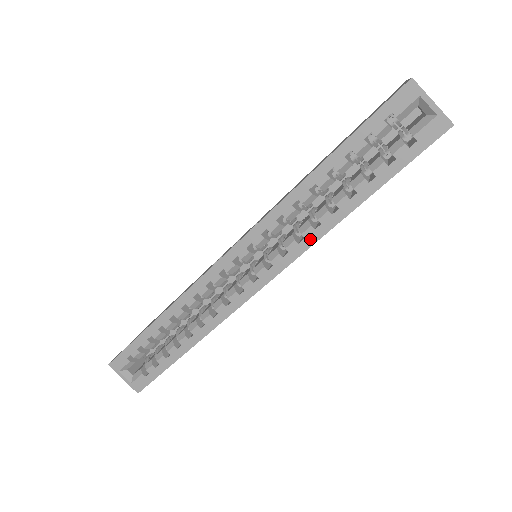
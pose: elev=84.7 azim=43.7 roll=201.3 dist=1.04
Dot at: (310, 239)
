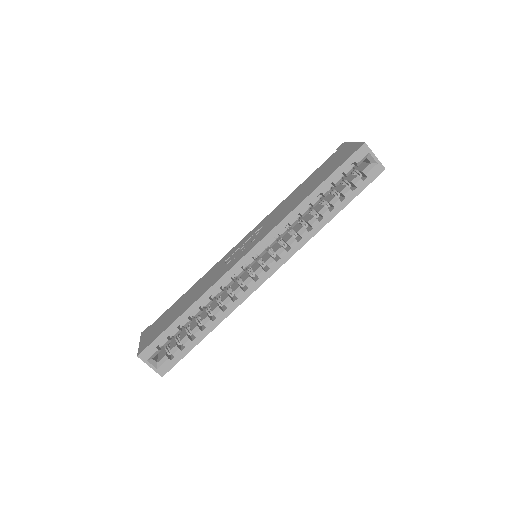
Dot at: (306, 238)
